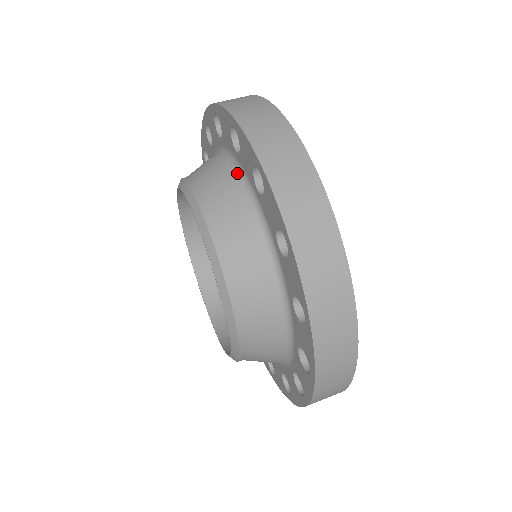
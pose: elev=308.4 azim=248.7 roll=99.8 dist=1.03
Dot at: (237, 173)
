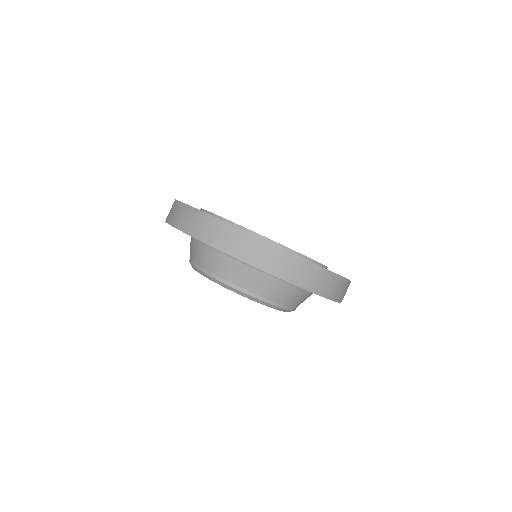
Dot at: (291, 285)
